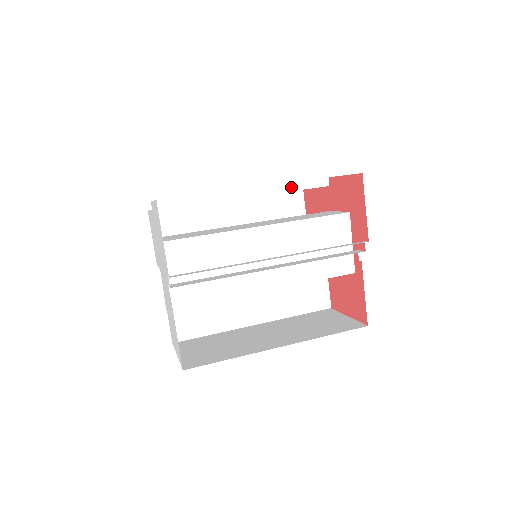
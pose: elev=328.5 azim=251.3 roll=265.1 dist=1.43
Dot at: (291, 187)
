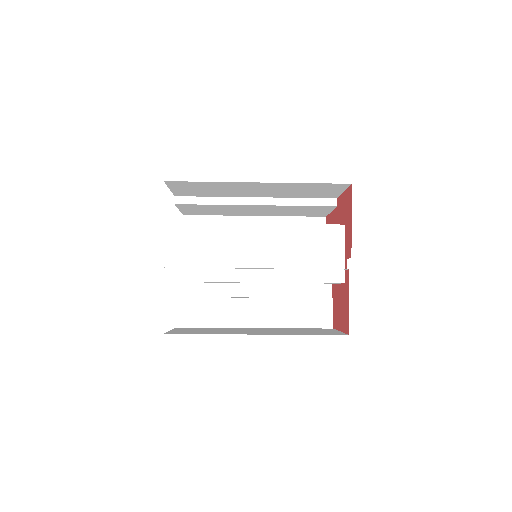
Dot at: (300, 202)
